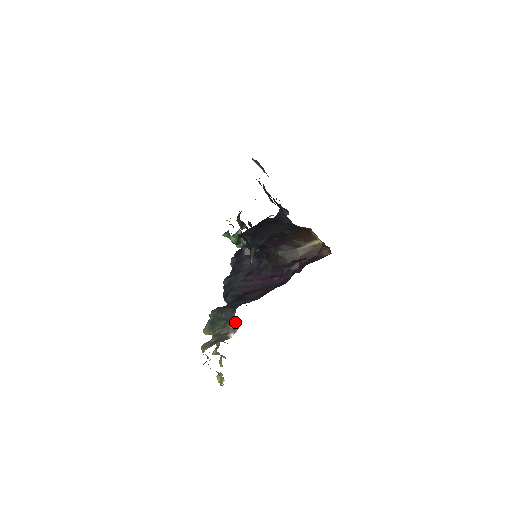
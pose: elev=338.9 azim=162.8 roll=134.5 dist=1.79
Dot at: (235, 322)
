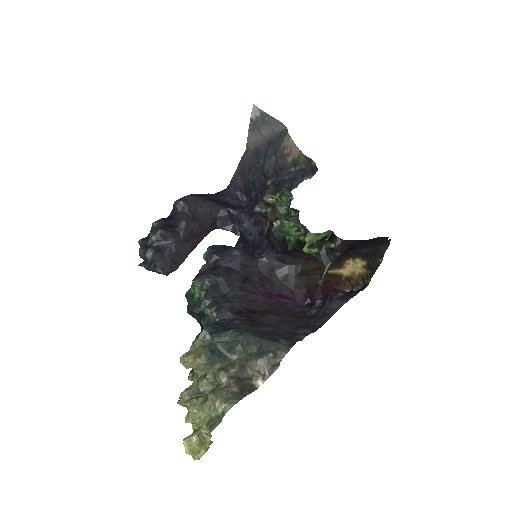
Dot at: (270, 363)
